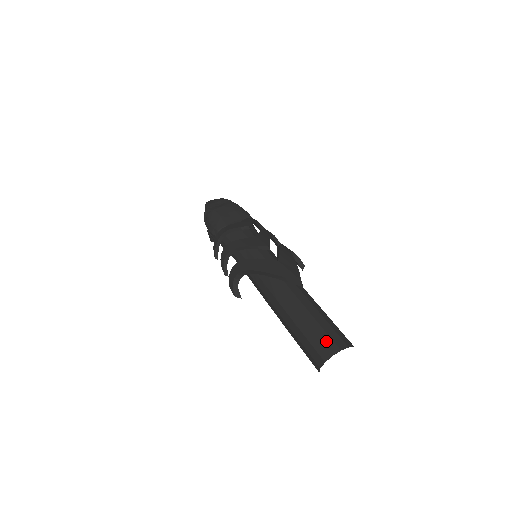
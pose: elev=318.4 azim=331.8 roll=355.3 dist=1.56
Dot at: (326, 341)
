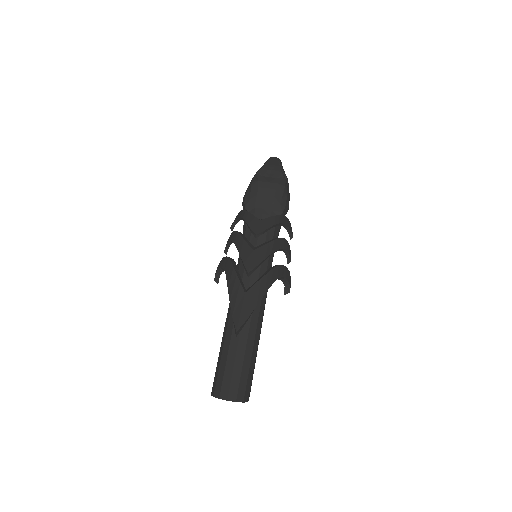
Dot at: (225, 384)
